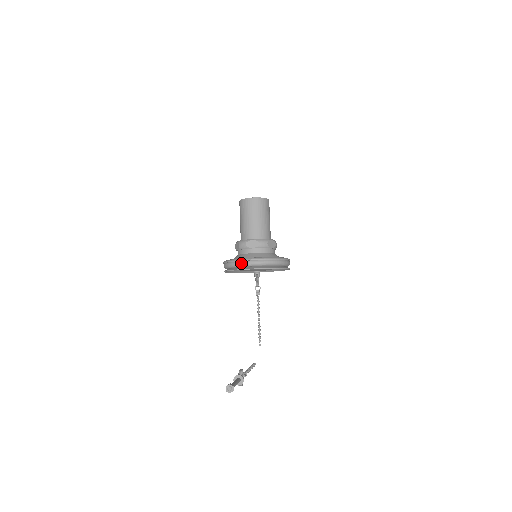
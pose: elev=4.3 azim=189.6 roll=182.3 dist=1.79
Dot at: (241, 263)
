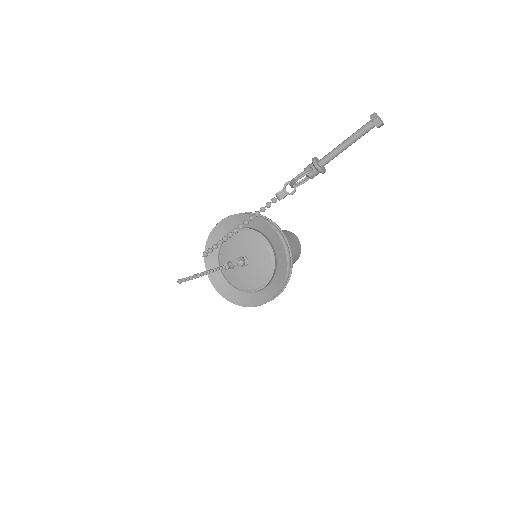
Dot at: (274, 224)
